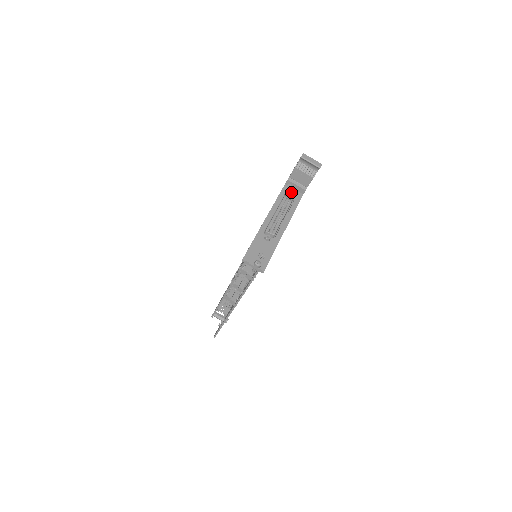
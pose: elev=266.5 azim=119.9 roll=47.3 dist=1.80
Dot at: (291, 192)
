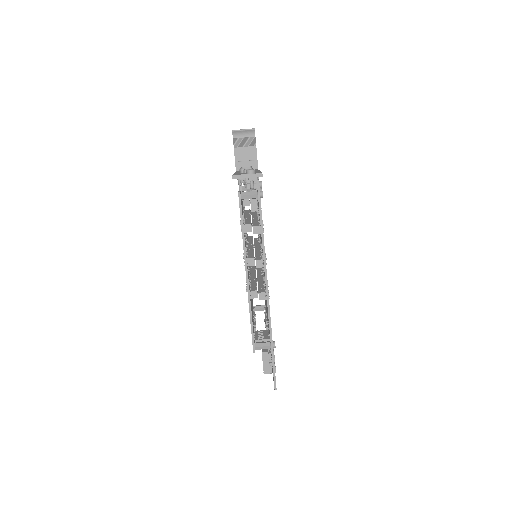
Dot at: occluded
